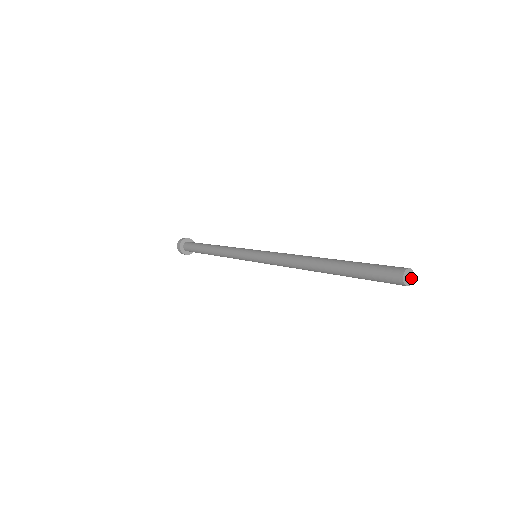
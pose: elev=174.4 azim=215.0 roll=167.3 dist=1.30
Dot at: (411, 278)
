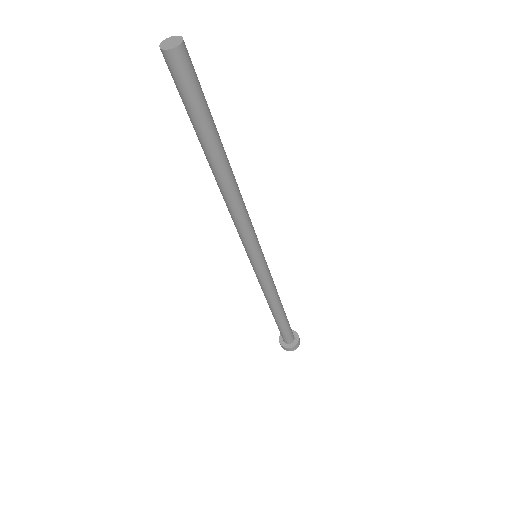
Dot at: (177, 43)
